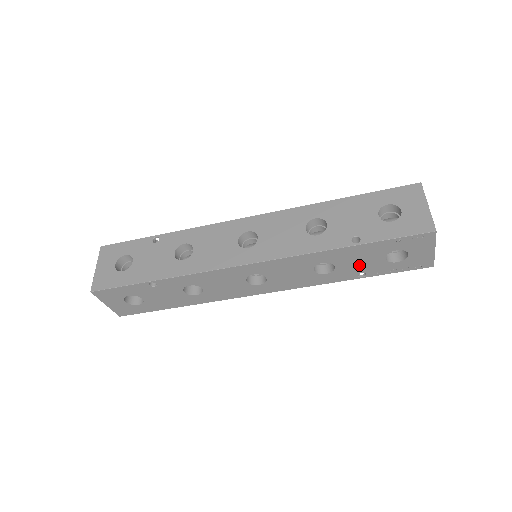
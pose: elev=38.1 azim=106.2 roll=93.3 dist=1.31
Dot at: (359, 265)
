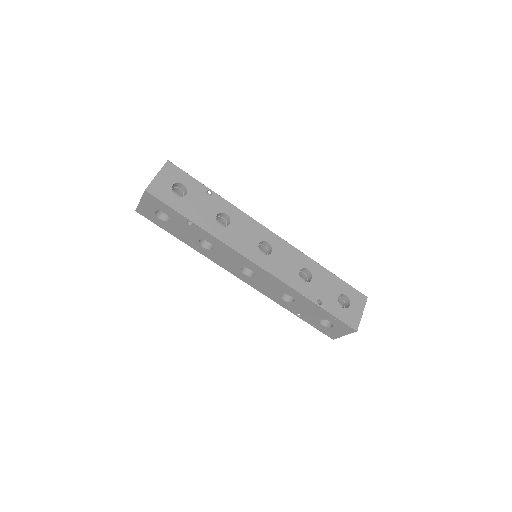
Dot at: (305, 311)
